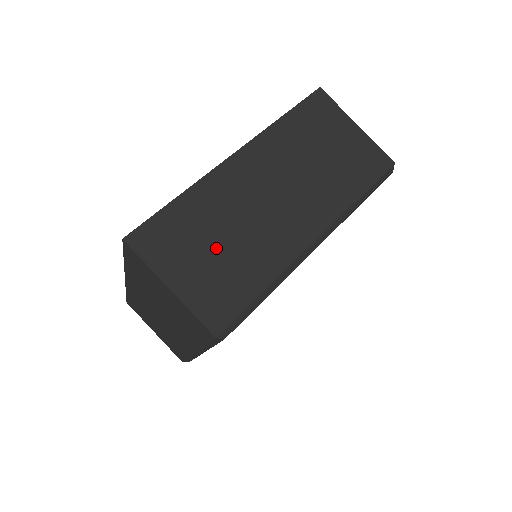
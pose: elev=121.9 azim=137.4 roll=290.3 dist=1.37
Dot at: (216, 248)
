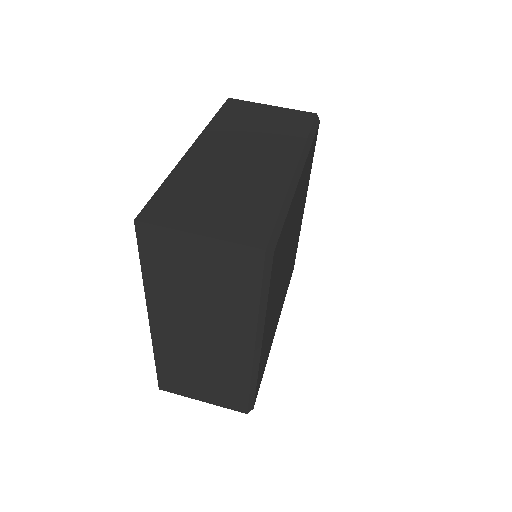
Dot at: (220, 198)
